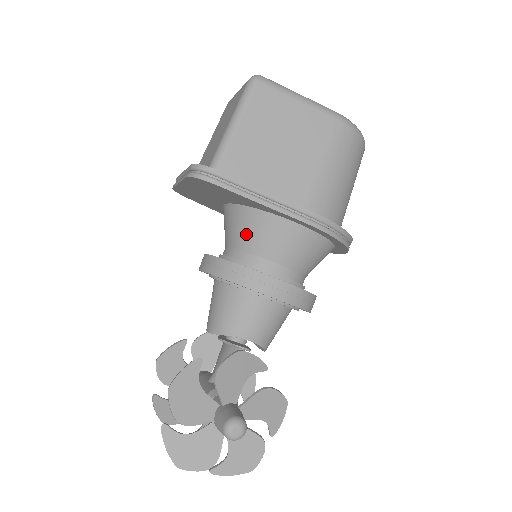
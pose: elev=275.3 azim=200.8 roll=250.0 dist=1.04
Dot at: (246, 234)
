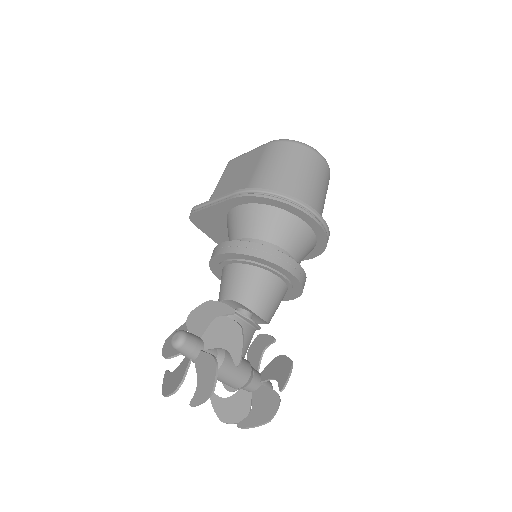
Dot at: occluded
